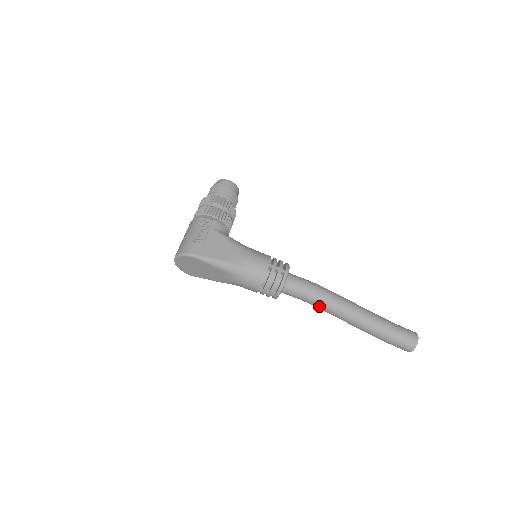
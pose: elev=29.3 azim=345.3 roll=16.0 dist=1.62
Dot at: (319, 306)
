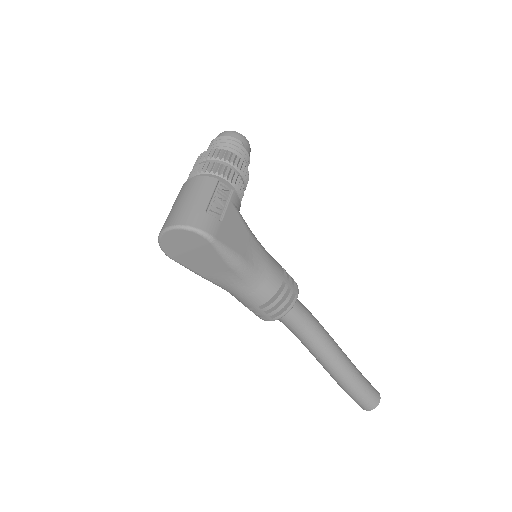
Dot at: (308, 342)
